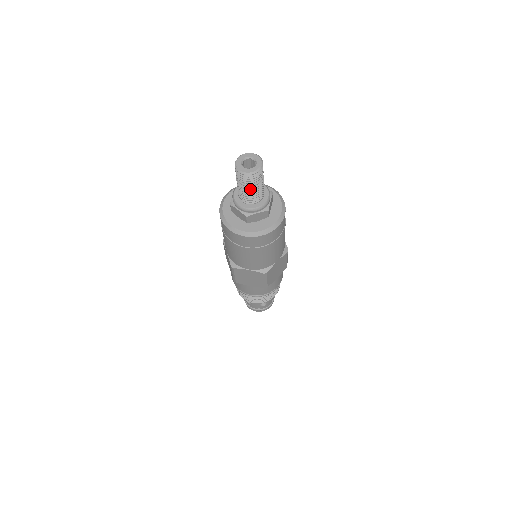
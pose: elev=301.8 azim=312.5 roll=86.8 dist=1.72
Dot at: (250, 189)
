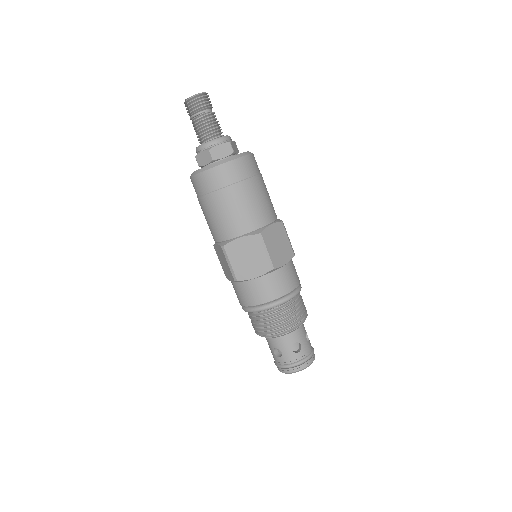
Dot at: (193, 122)
